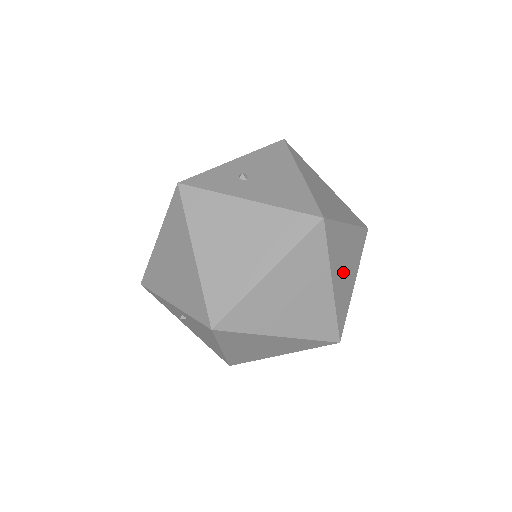
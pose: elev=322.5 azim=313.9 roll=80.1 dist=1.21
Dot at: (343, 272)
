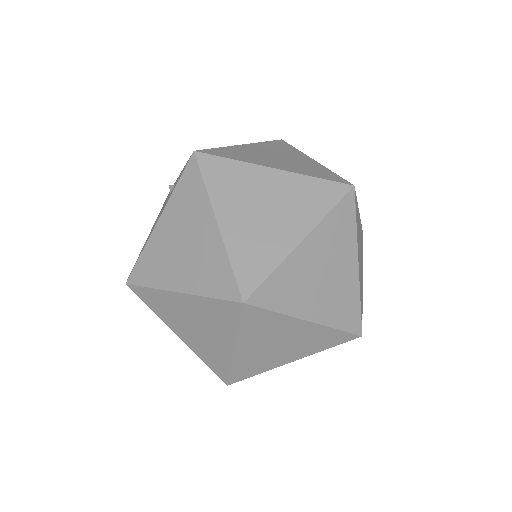
Dot at: (316, 271)
